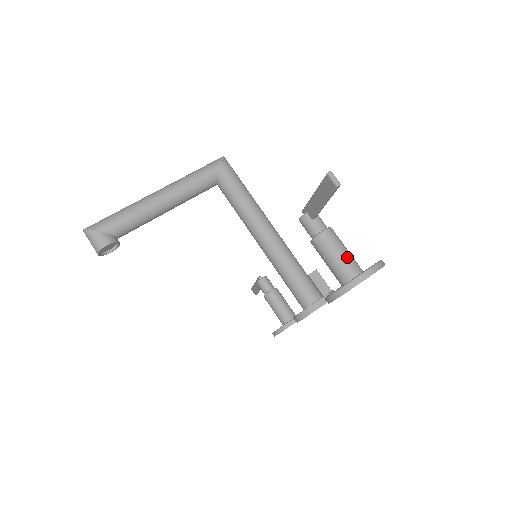
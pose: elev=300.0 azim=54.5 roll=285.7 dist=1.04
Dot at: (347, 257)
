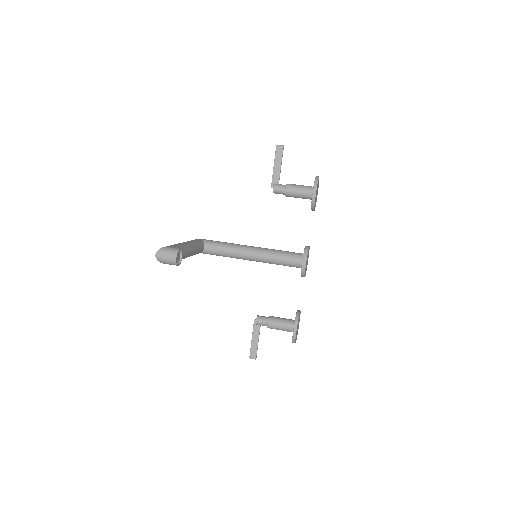
Dot at: (304, 186)
